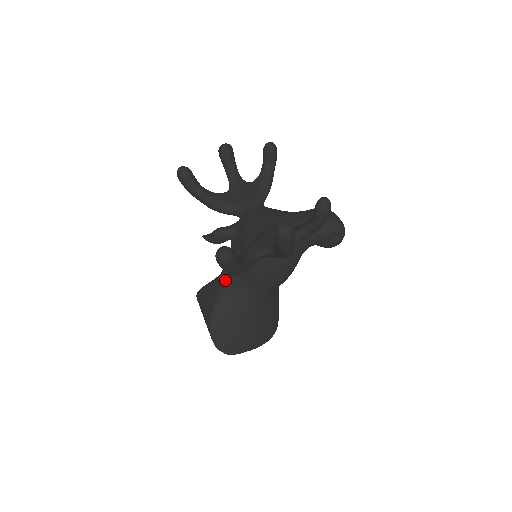
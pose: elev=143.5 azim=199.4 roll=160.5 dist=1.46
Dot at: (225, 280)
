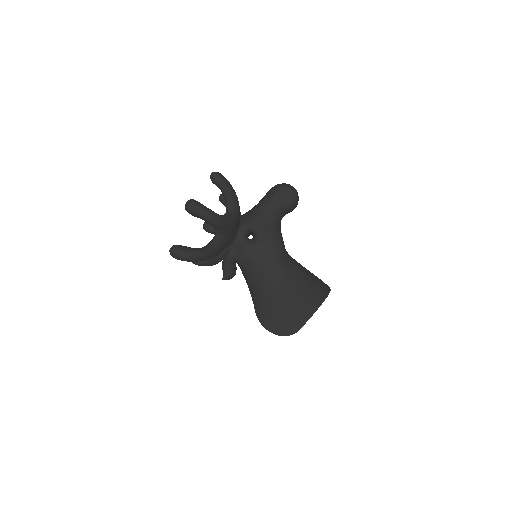
Dot at: (249, 288)
